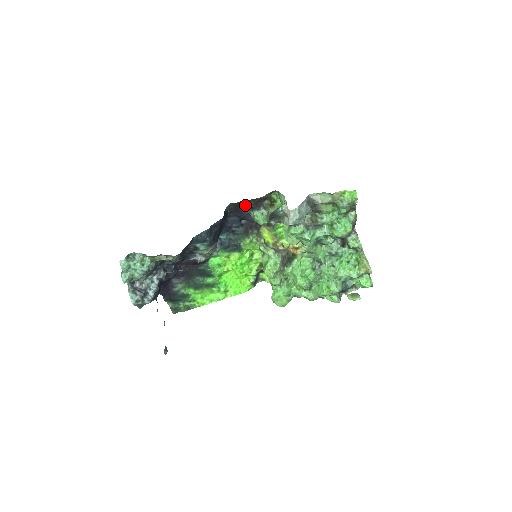
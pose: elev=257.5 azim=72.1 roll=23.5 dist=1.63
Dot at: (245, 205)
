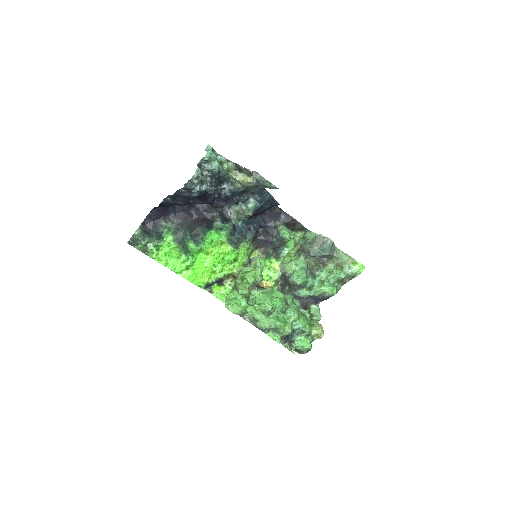
Dot at: (283, 217)
